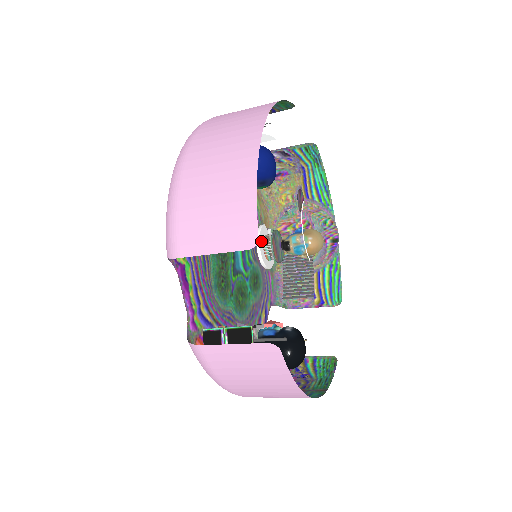
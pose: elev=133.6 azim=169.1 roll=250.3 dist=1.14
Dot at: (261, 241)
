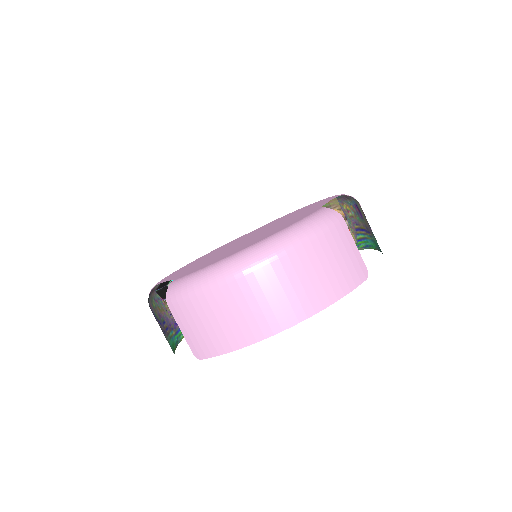
Dot at: occluded
